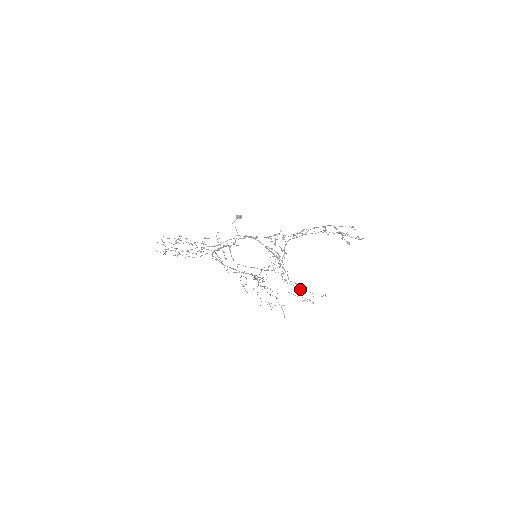
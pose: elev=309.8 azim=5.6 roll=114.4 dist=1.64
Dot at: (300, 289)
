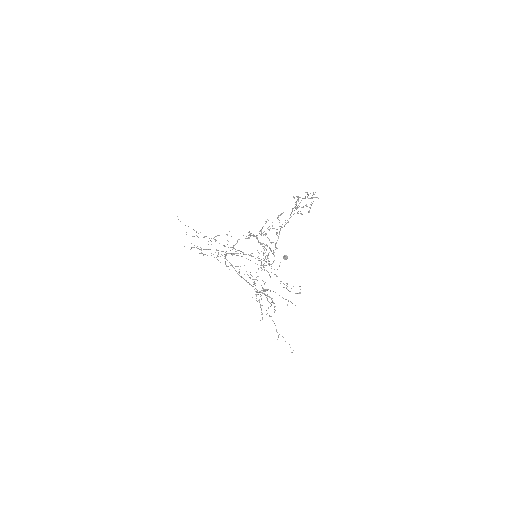
Dot at: (280, 283)
